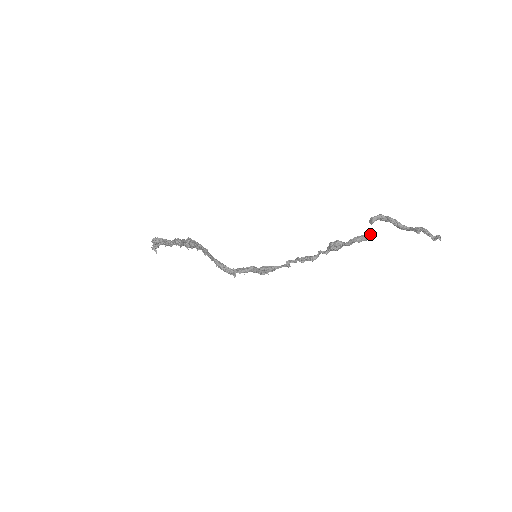
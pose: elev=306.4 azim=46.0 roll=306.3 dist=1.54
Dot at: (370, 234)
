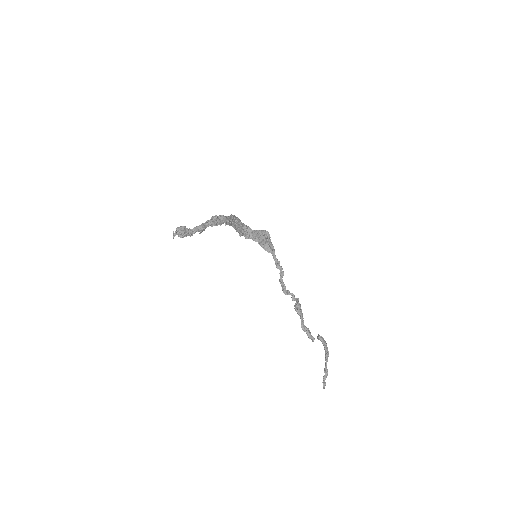
Dot at: (310, 338)
